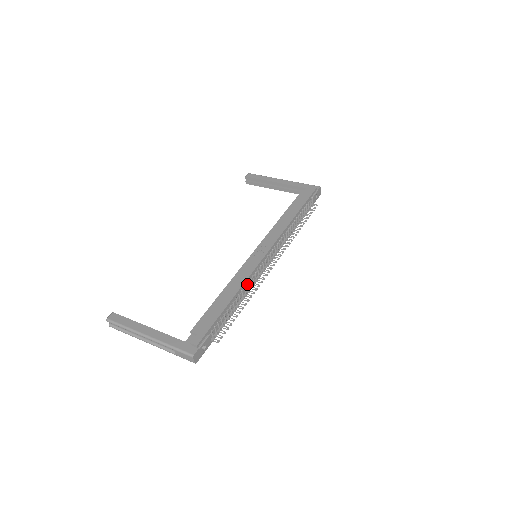
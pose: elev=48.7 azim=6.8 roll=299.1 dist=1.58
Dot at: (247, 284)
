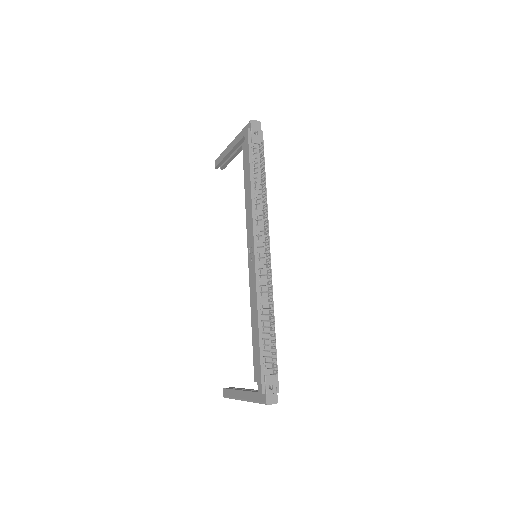
Dot at: (261, 298)
